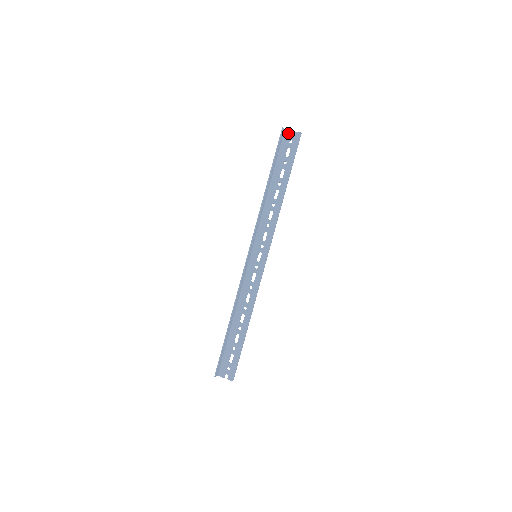
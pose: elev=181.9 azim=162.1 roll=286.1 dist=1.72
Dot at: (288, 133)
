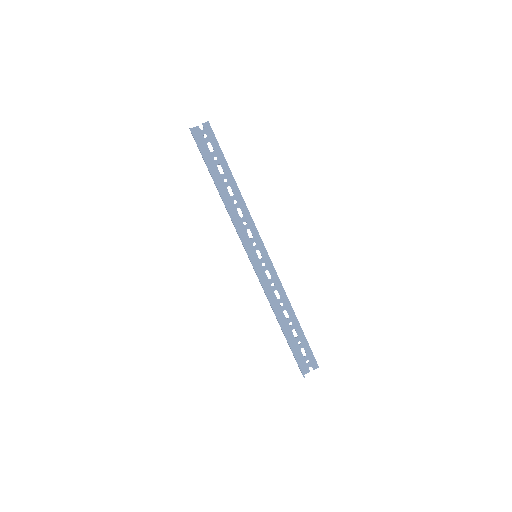
Dot at: (196, 130)
